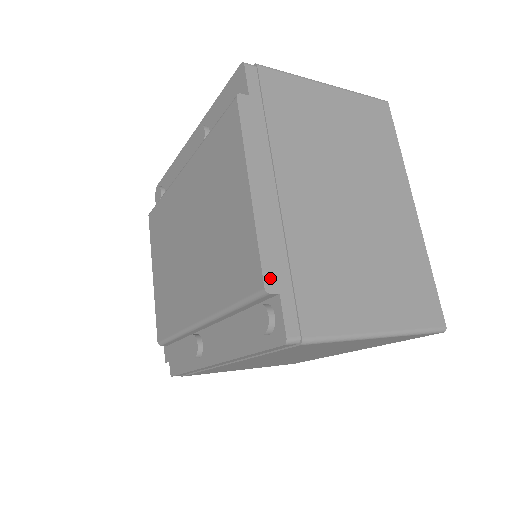
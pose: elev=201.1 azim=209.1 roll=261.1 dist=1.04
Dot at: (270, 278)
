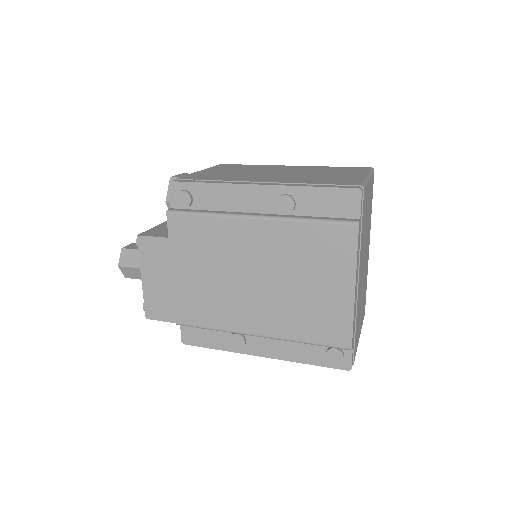
Dot at: occluded
